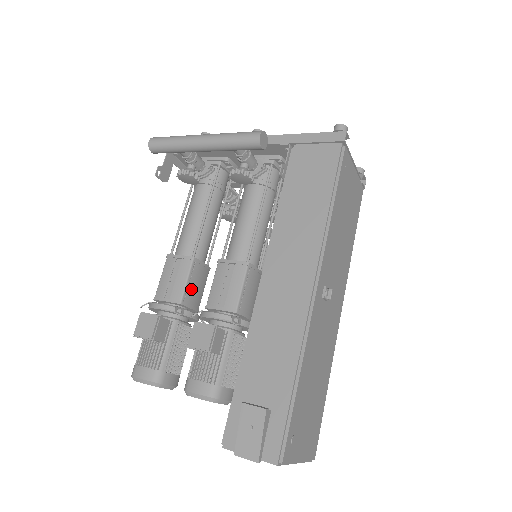
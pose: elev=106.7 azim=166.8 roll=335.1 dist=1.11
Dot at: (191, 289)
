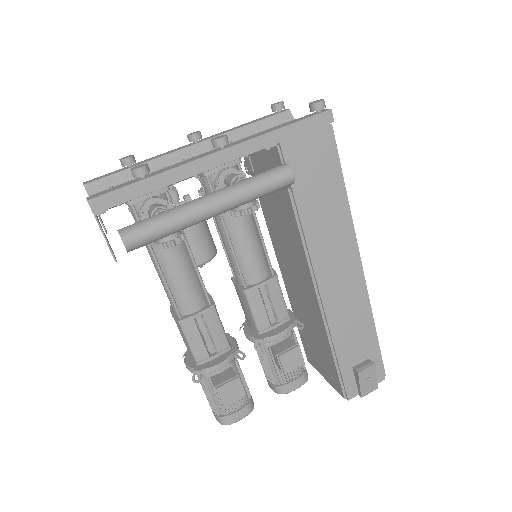
Dot at: occluded
